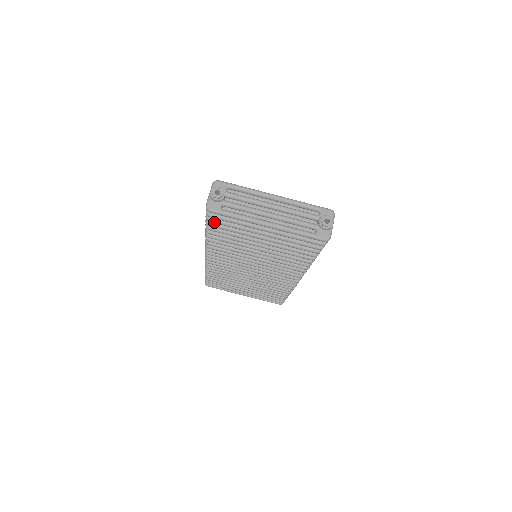
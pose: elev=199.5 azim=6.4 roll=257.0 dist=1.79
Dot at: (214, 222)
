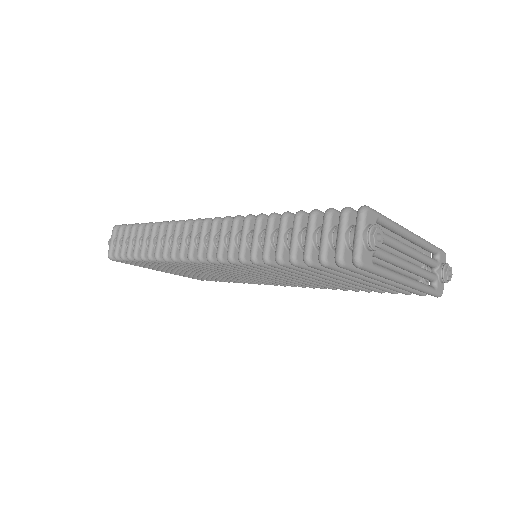
Dot at: (330, 268)
